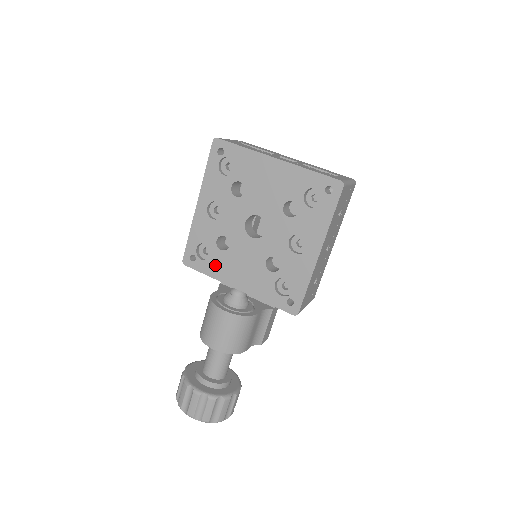
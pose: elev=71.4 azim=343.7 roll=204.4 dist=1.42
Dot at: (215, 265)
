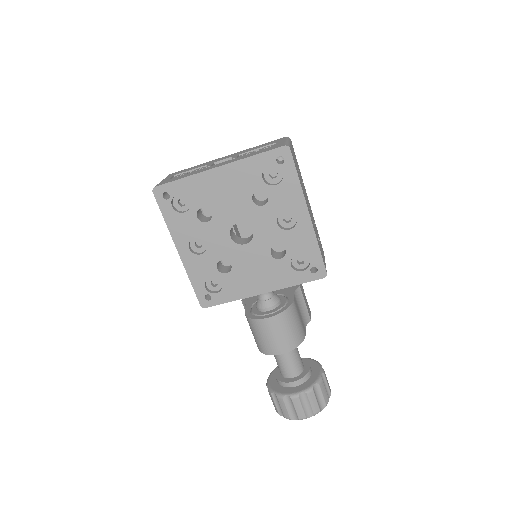
Dot at: (231, 289)
